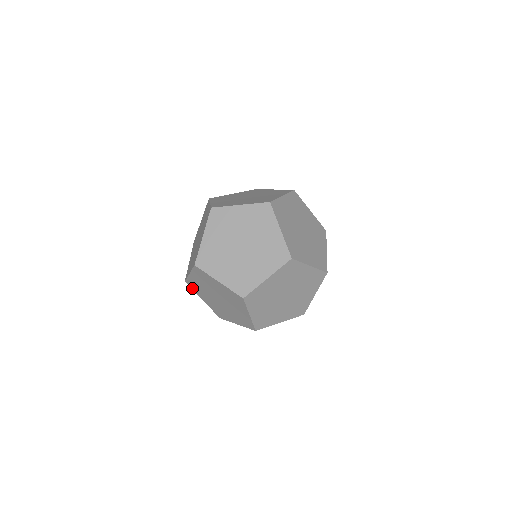
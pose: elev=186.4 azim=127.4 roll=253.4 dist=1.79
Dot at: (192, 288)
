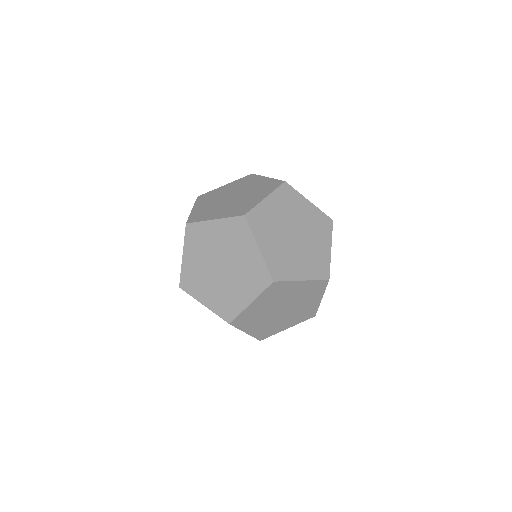
Dot at: (187, 235)
